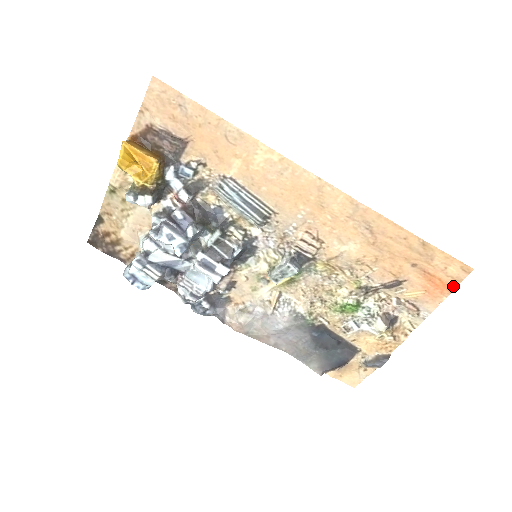
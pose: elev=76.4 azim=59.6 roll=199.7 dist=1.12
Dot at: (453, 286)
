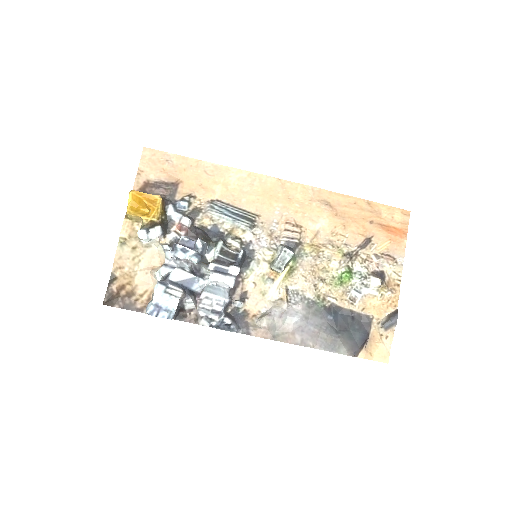
Dot at: (405, 230)
